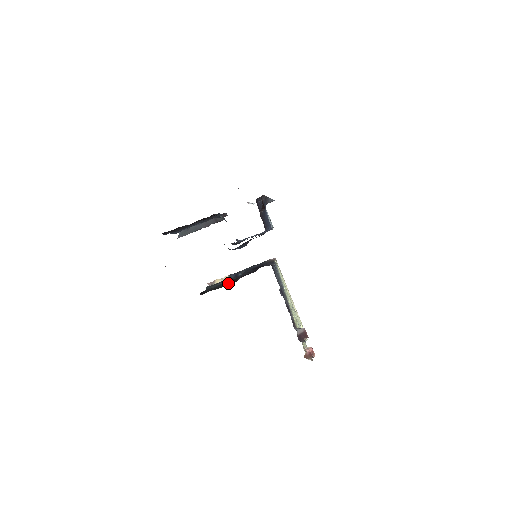
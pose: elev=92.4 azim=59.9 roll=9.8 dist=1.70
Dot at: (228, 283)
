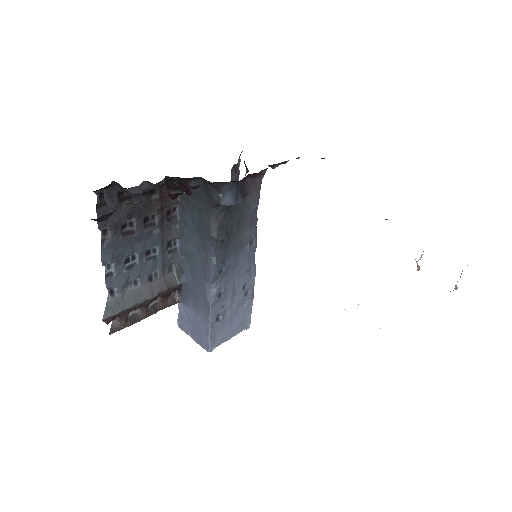
Dot at: occluded
